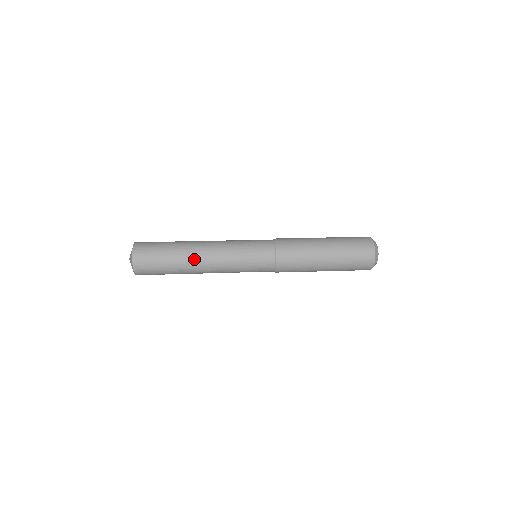
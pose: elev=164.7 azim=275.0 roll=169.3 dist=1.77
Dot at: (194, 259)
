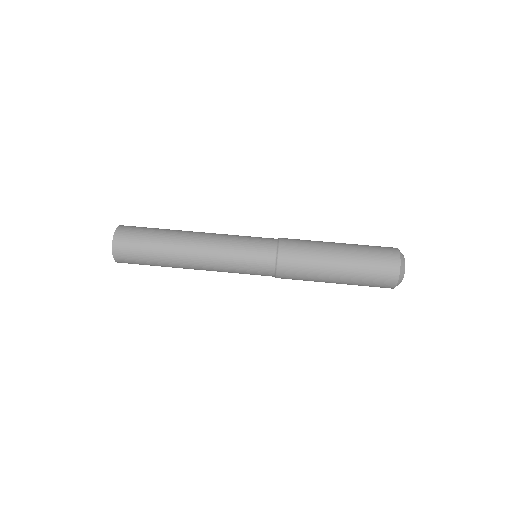
Dot at: (181, 258)
